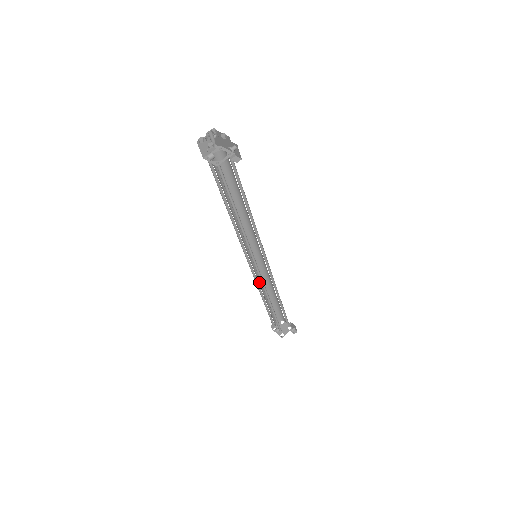
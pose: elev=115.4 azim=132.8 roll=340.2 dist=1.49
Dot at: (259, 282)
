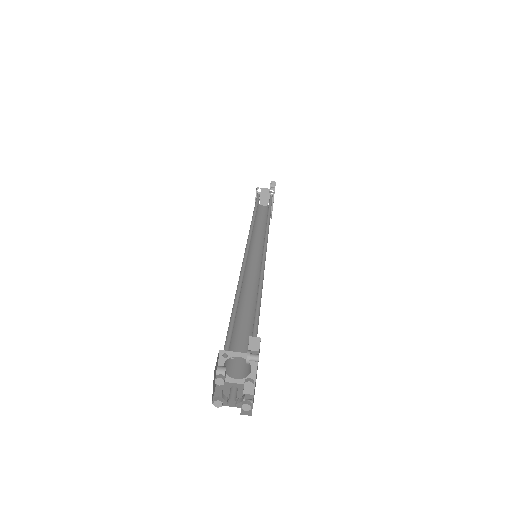
Dot at: occluded
